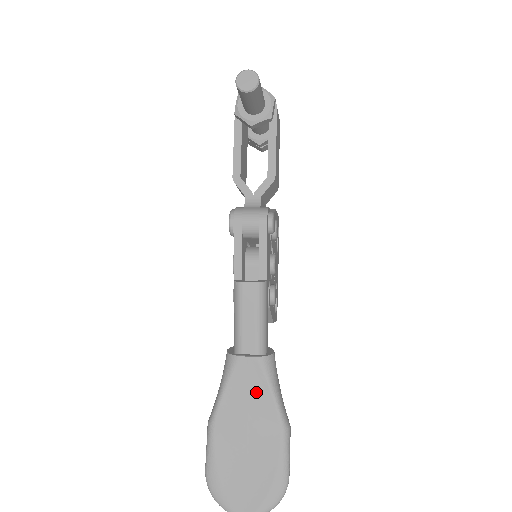
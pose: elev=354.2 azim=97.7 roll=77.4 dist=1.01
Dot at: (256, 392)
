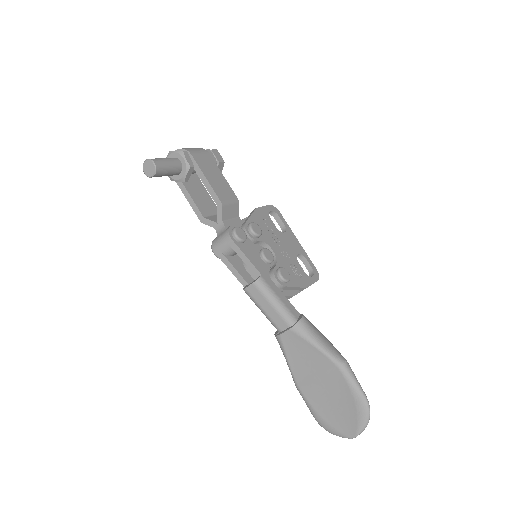
Dot at: (306, 352)
